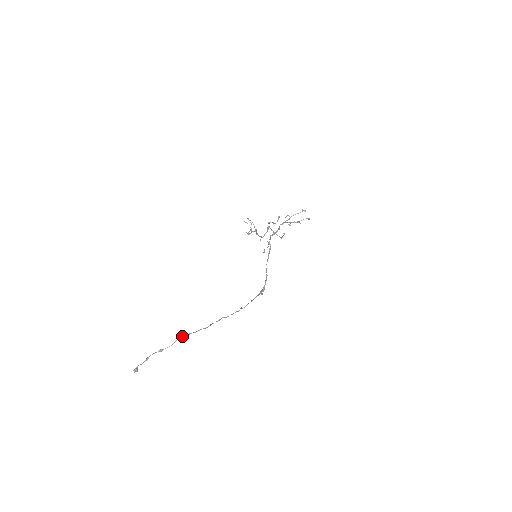
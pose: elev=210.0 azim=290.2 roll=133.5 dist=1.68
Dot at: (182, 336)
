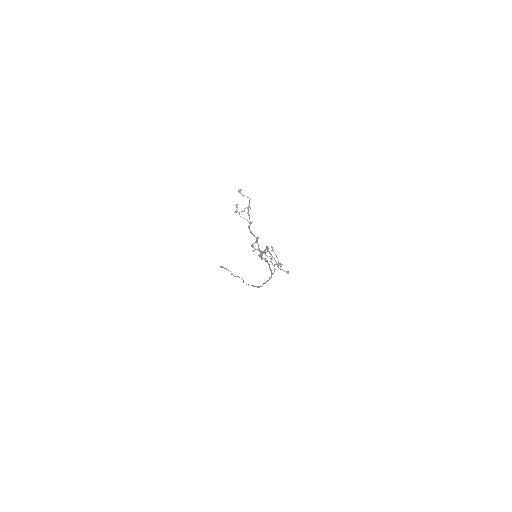
Dot at: occluded
